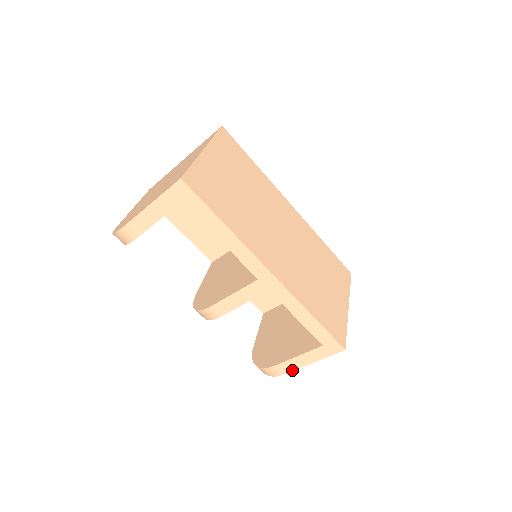
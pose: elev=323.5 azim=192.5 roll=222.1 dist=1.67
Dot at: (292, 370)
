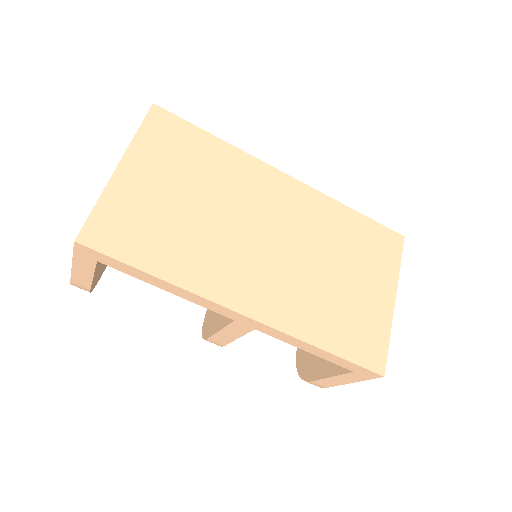
Dot at: (333, 386)
